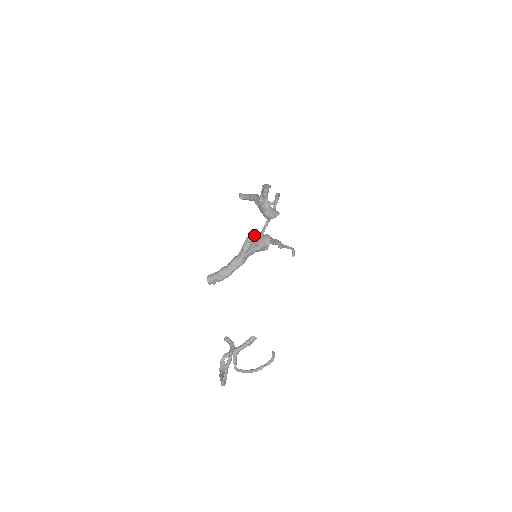
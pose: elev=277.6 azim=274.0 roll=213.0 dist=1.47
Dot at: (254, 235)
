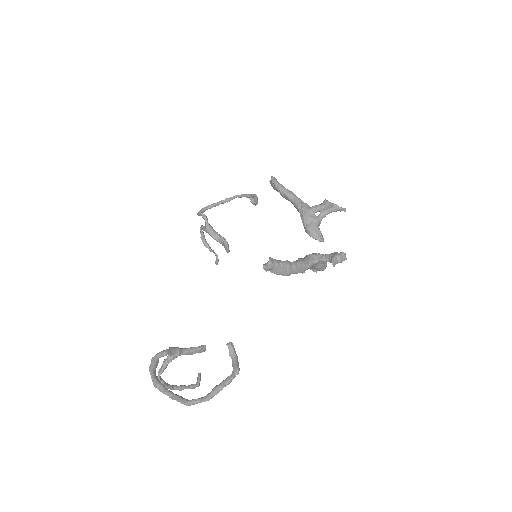
Dot at: occluded
